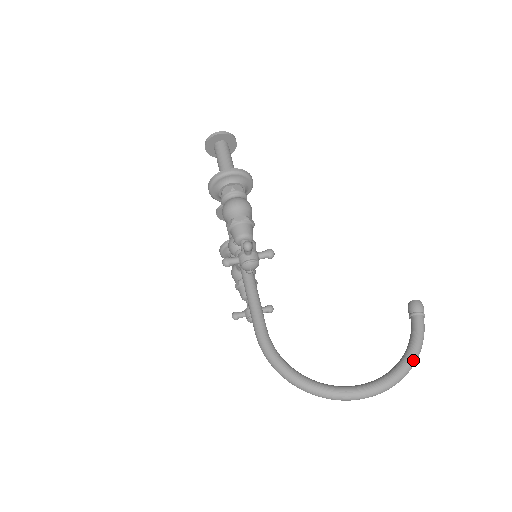
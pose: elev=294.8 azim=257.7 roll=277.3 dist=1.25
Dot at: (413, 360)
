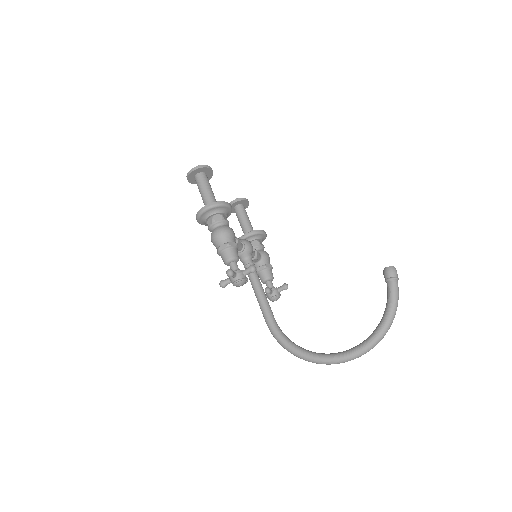
Dot at: (389, 322)
